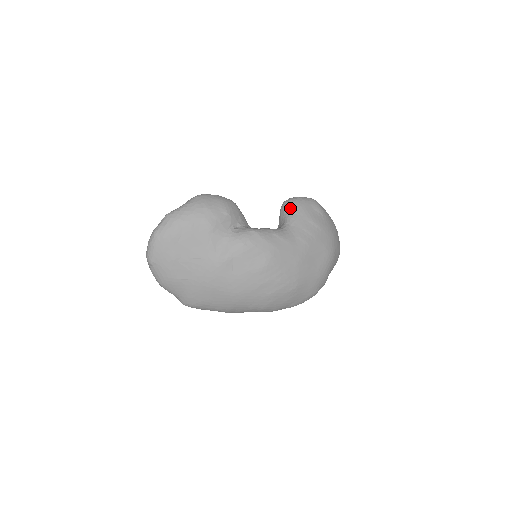
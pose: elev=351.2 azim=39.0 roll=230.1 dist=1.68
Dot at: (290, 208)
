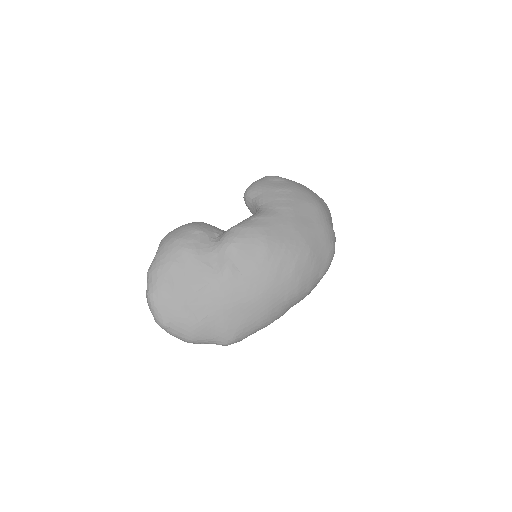
Dot at: (252, 194)
